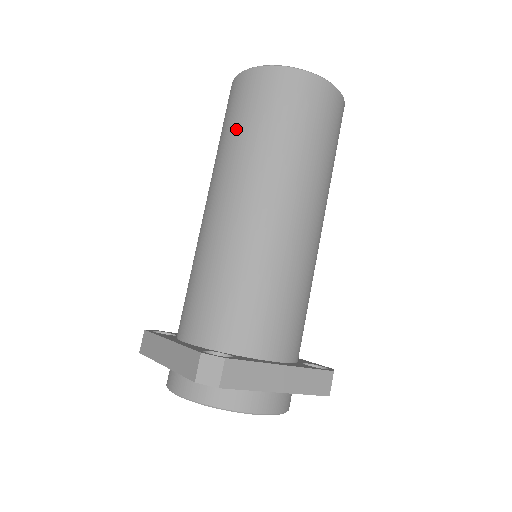
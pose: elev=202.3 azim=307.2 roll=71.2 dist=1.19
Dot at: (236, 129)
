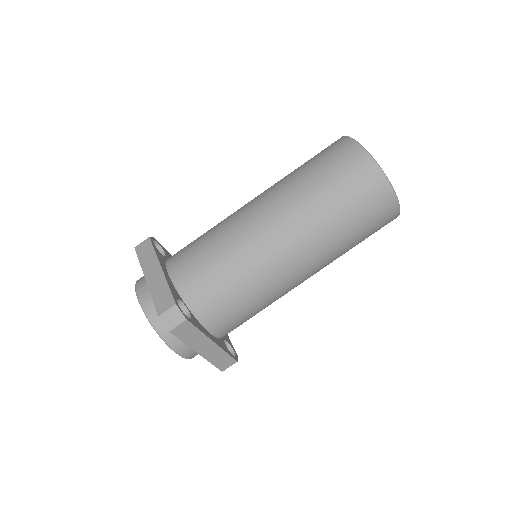
Dot at: (318, 179)
